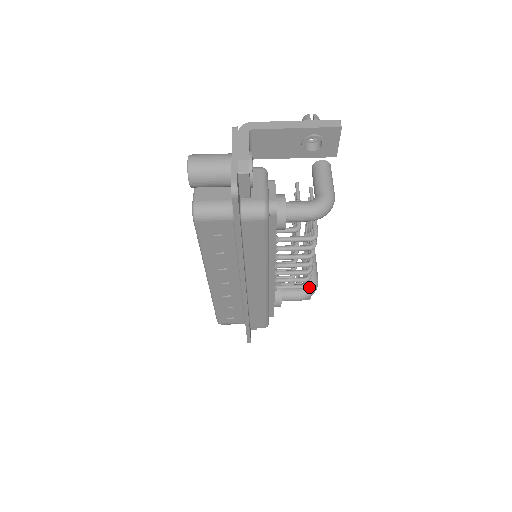
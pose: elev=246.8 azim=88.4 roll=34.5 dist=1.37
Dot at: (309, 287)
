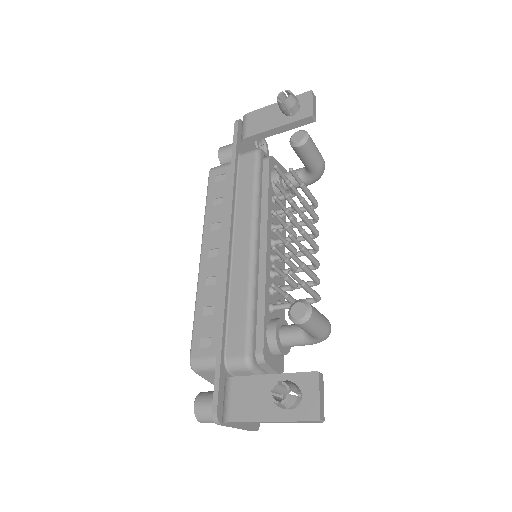
Dot at: (316, 179)
